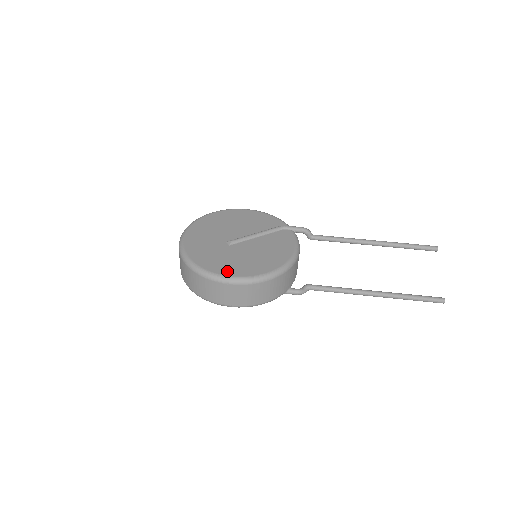
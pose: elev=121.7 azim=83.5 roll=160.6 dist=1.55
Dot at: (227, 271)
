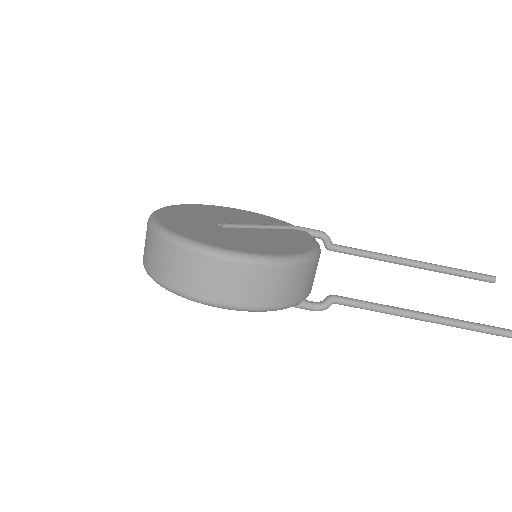
Dot at: (222, 244)
